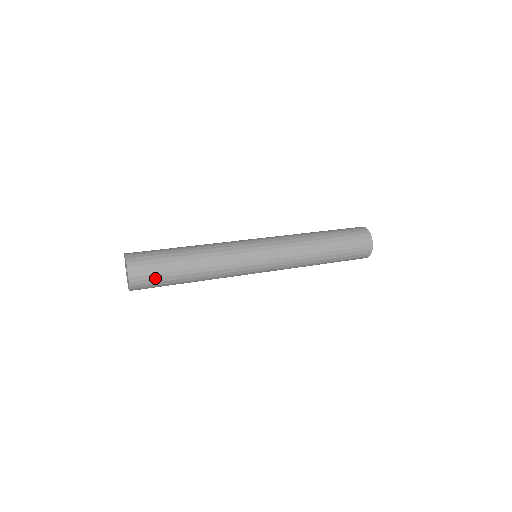
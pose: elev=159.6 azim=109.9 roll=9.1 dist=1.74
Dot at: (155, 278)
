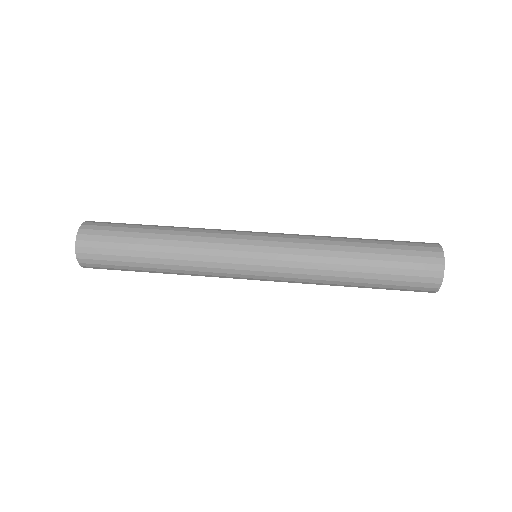
Dot at: (114, 269)
